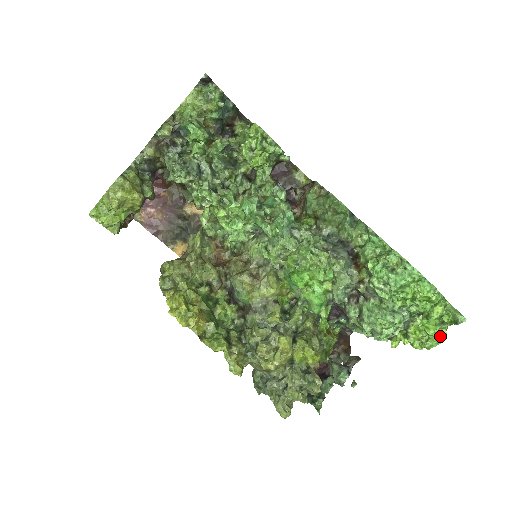
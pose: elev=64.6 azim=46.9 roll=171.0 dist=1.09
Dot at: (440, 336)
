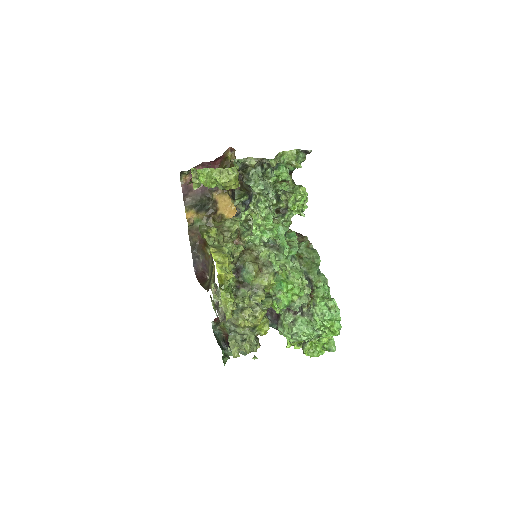
Dot at: (320, 353)
